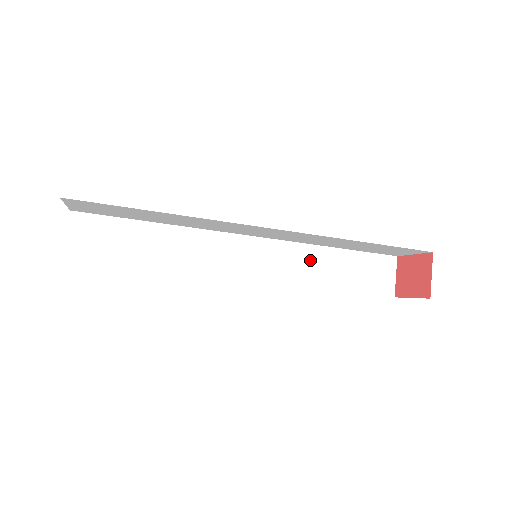
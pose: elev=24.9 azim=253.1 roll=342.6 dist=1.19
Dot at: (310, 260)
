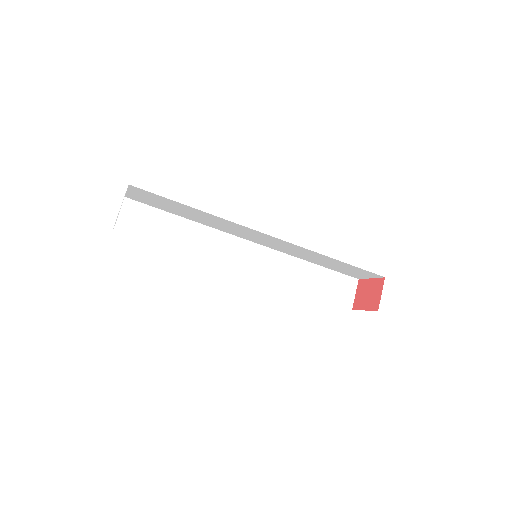
Dot at: (293, 269)
